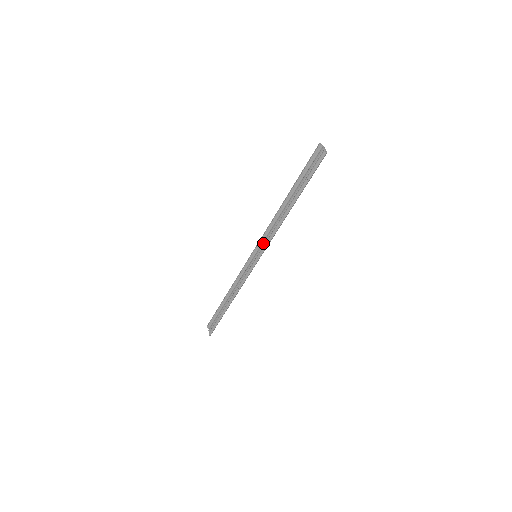
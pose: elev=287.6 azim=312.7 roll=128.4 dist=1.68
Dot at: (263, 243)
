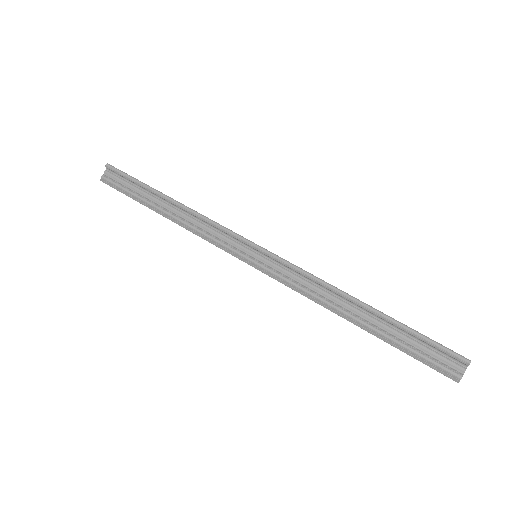
Dot at: (281, 270)
